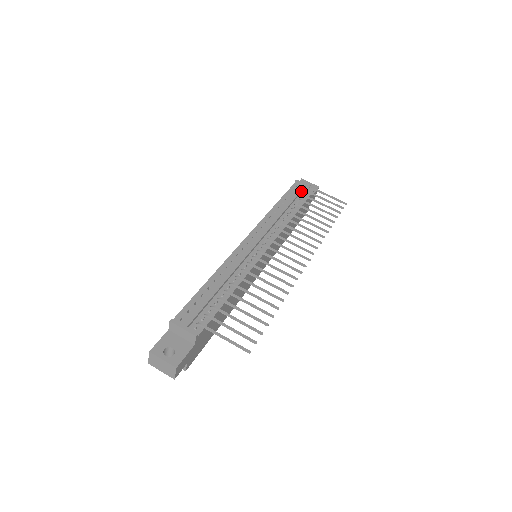
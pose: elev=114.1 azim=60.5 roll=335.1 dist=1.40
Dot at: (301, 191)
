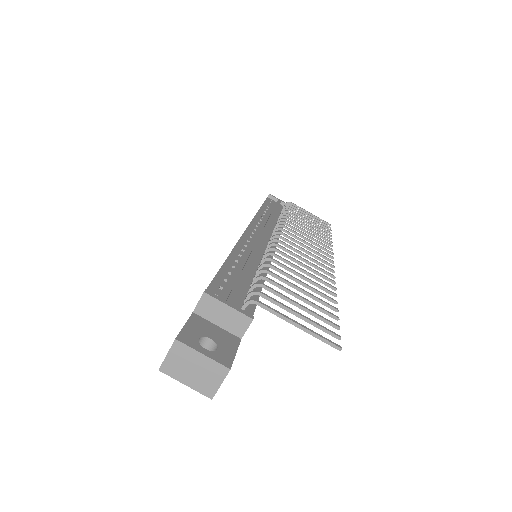
Dot at: (279, 204)
